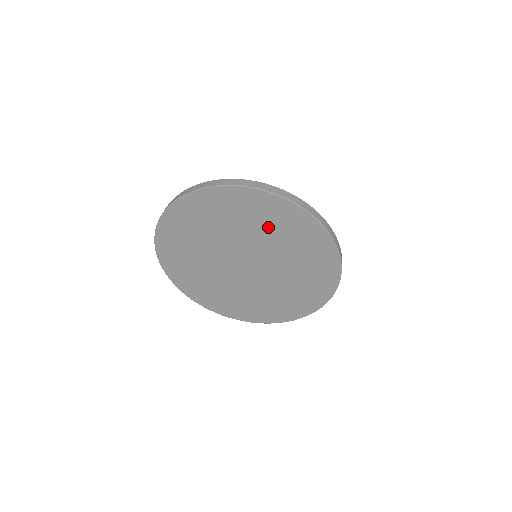
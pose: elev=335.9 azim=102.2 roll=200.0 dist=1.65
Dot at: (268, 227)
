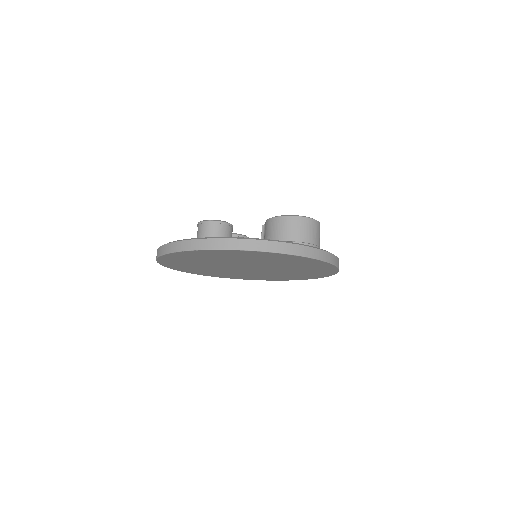
Dot at: (258, 259)
